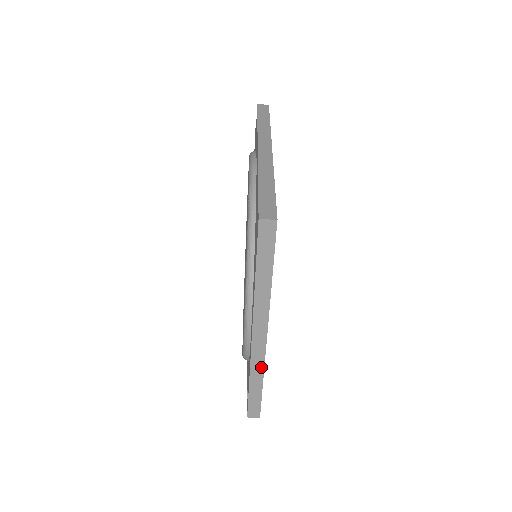
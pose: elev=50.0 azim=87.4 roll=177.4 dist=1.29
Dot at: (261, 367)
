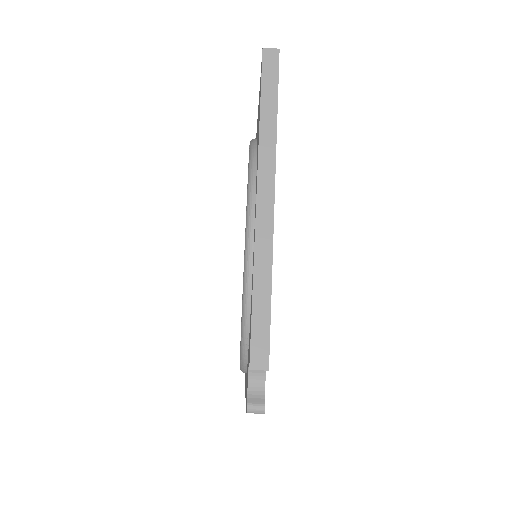
Dot at: (268, 252)
